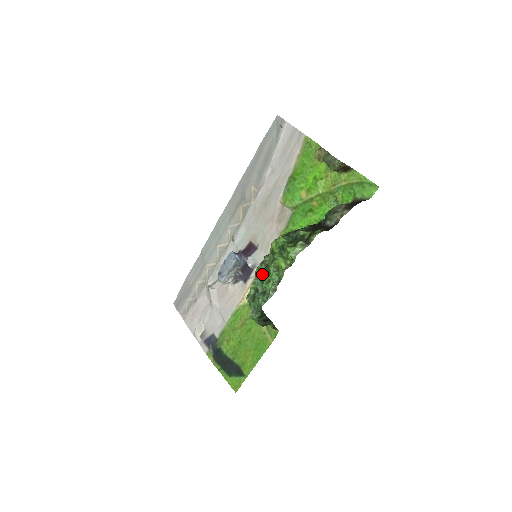
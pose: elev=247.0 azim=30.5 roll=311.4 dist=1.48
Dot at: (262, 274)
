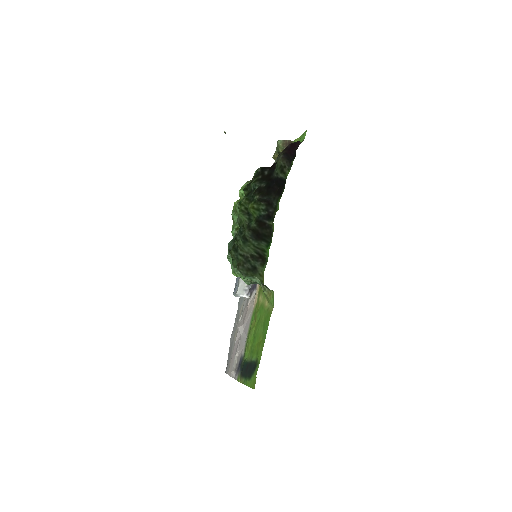
Dot at: occluded
